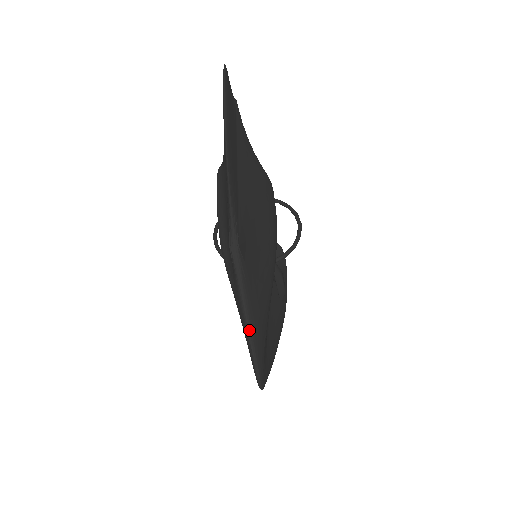
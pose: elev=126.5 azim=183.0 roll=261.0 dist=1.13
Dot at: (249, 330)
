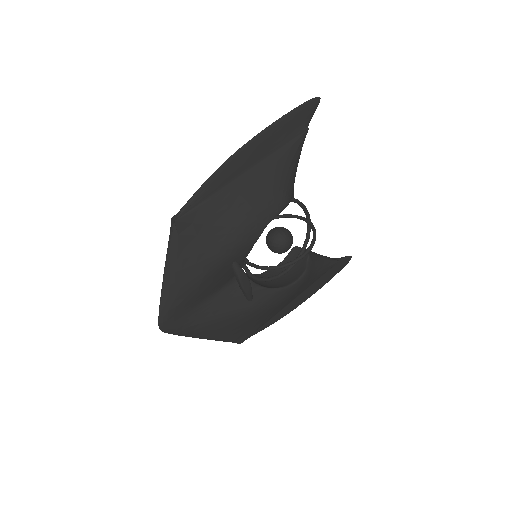
Dot at: (163, 282)
